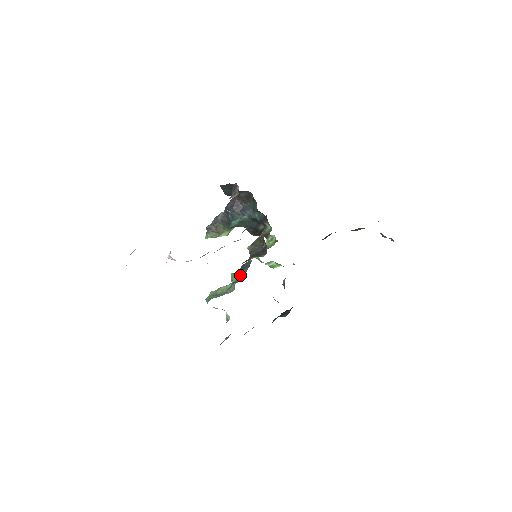
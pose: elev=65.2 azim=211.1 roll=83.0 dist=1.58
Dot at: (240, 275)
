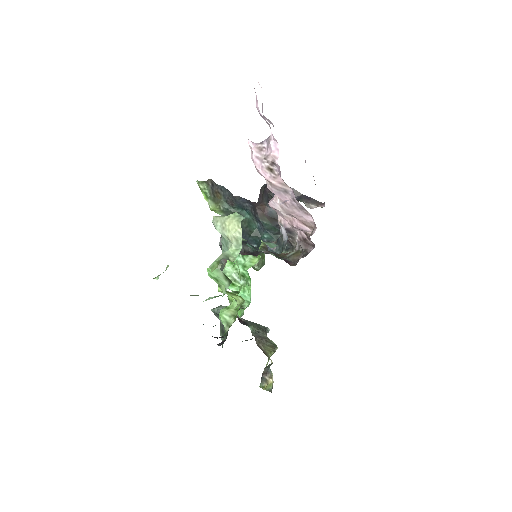
Dot at: (251, 247)
